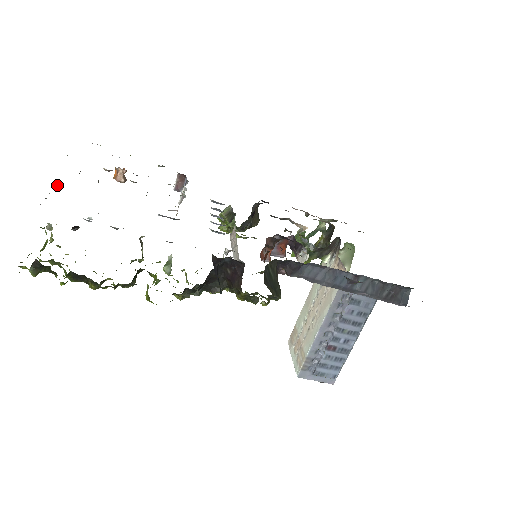
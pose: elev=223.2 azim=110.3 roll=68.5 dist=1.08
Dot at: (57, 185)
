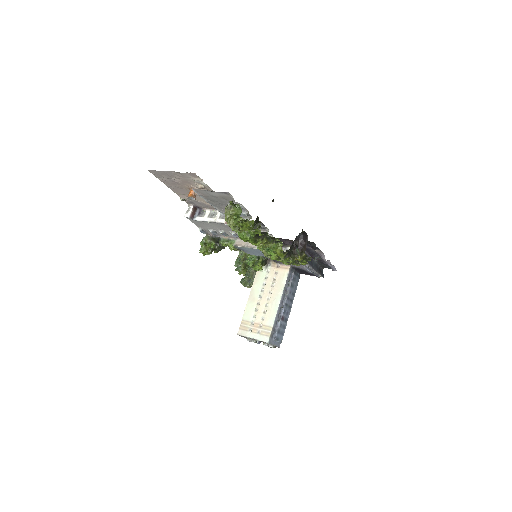
Dot at: (192, 189)
